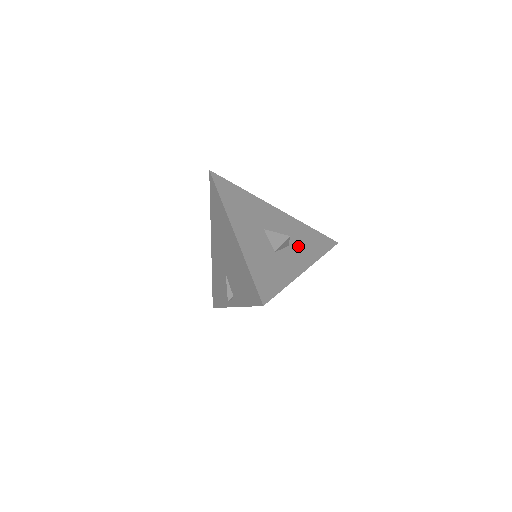
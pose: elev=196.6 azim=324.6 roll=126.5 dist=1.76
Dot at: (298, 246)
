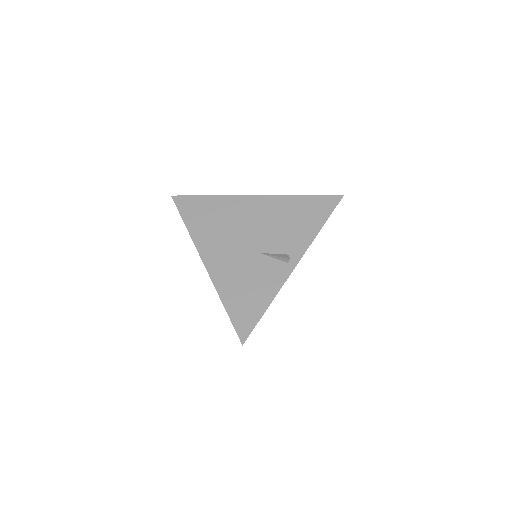
Dot at: occluded
